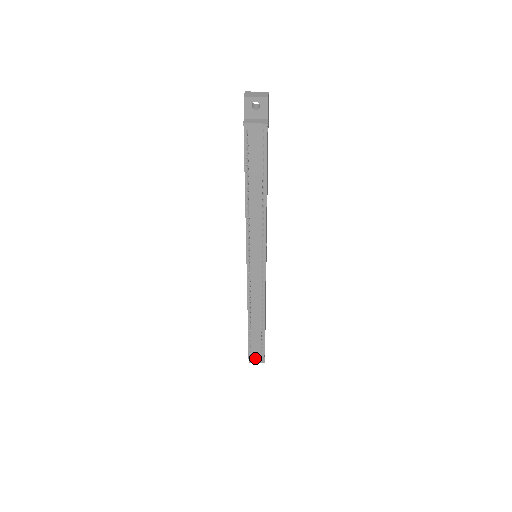
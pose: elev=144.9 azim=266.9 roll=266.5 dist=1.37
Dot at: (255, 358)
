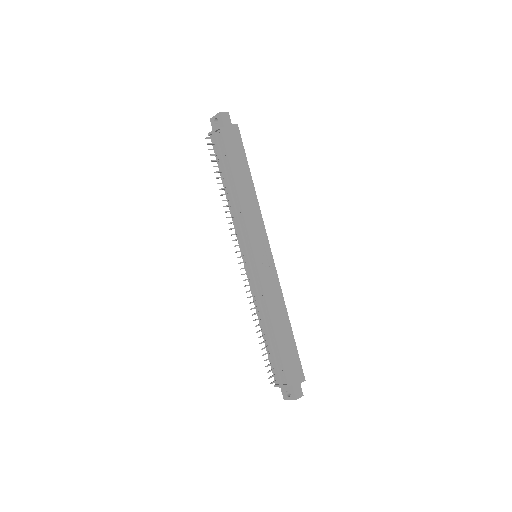
Dot at: (279, 385)
